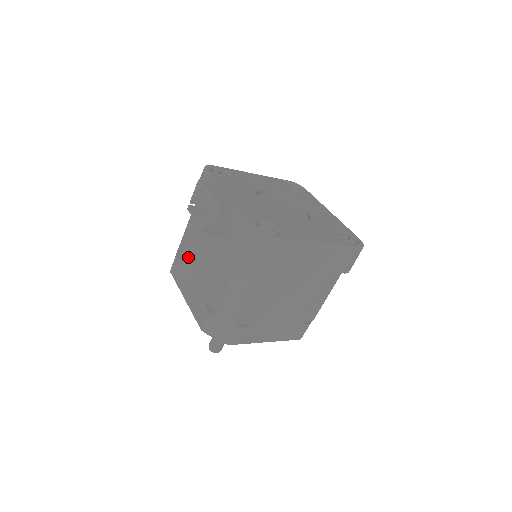
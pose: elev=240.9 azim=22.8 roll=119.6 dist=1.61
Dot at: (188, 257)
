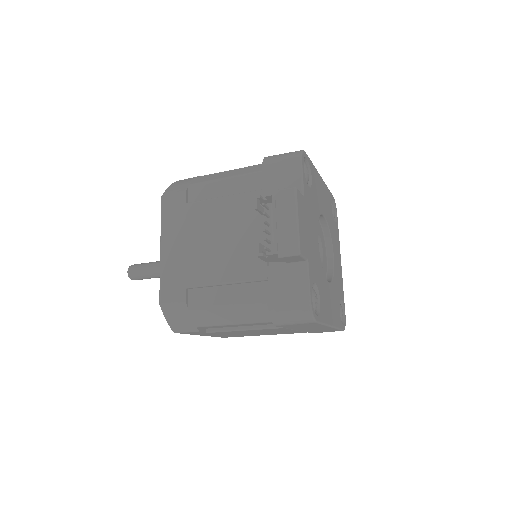
Dot at: (201, 217)
